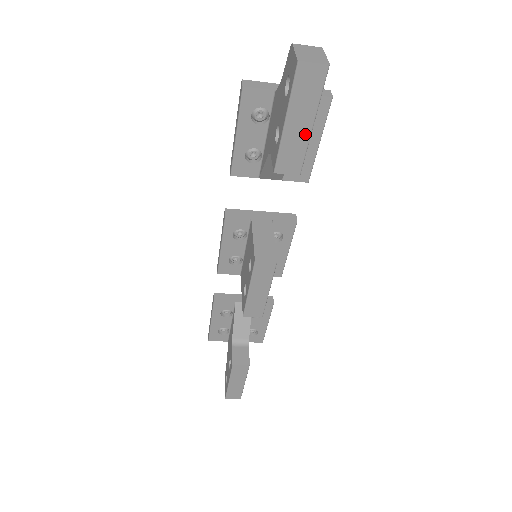
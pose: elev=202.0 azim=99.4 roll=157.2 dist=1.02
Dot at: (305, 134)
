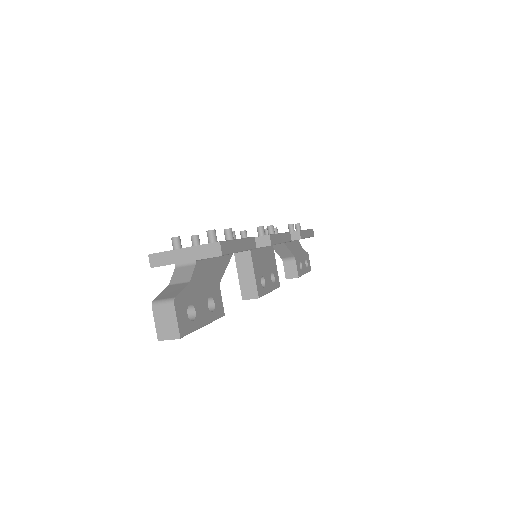
Dot at: (204, 324)
